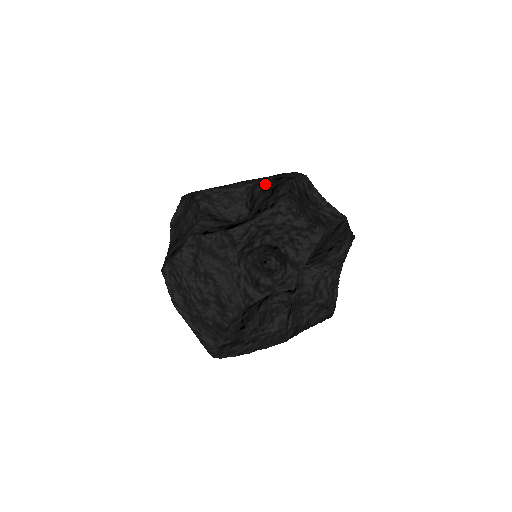
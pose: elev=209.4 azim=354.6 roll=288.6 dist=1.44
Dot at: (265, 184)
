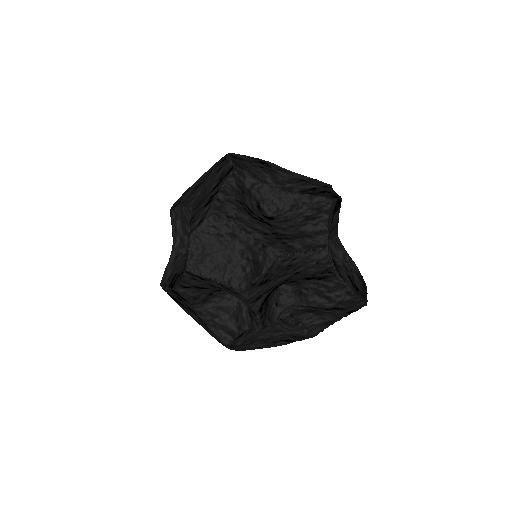
Dot at: occluded
